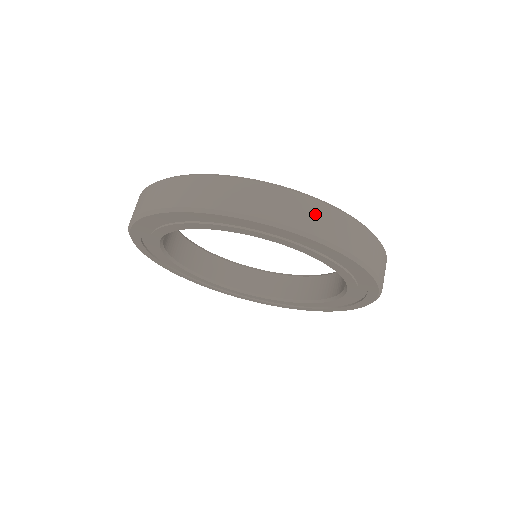
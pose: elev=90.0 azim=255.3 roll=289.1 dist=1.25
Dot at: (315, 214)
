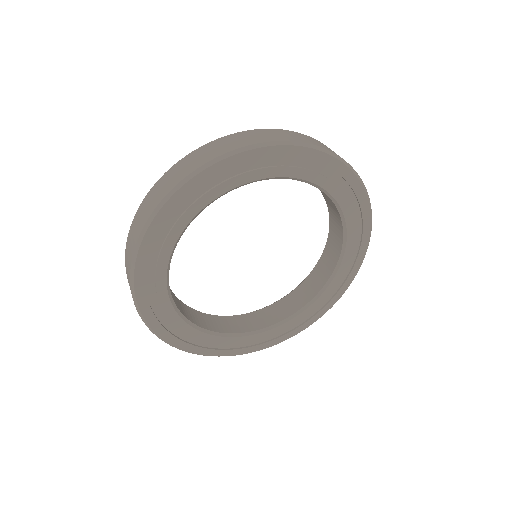
Dot at: (288, 134)
